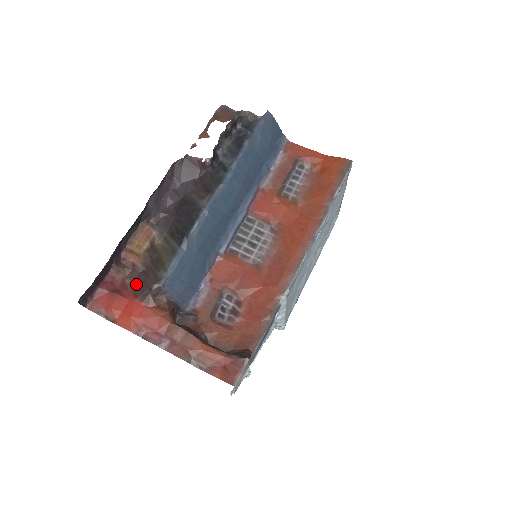
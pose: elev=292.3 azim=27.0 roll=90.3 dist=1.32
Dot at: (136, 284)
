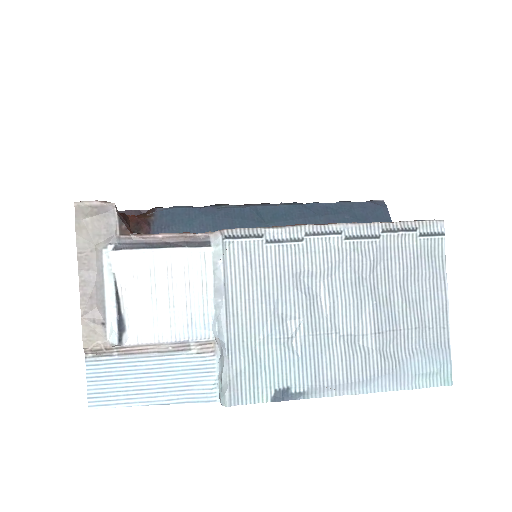
Dot at: occluded
